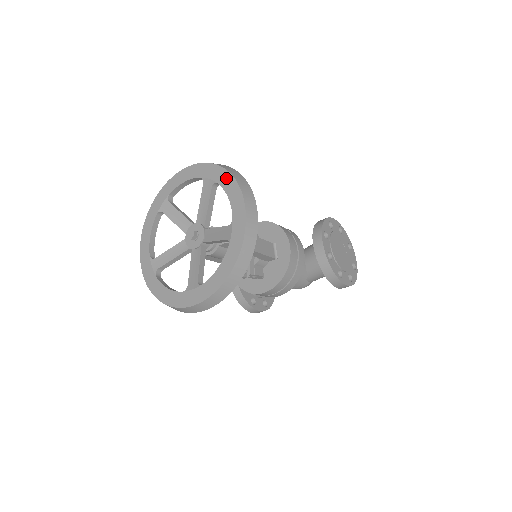
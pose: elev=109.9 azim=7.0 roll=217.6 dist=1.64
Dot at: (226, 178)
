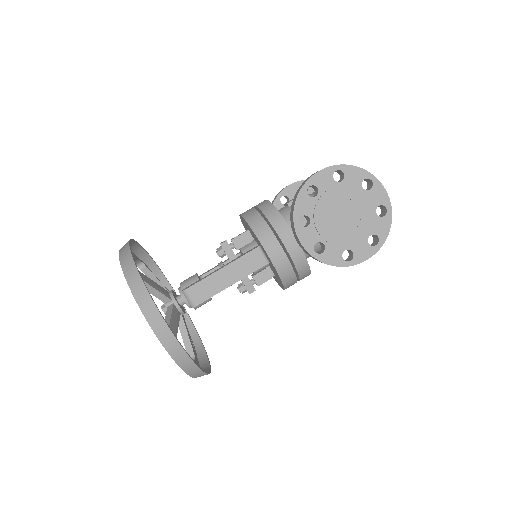
Dot at: occluded
